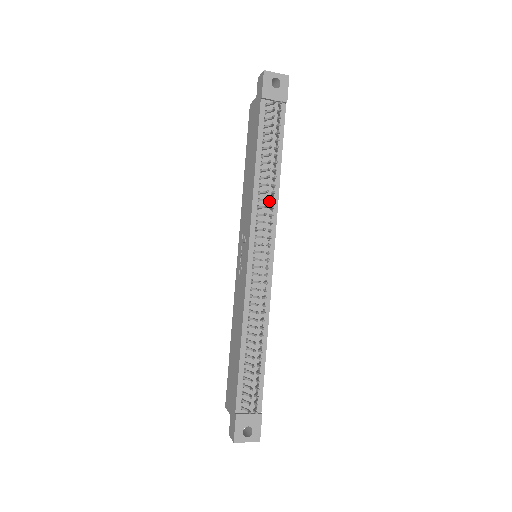
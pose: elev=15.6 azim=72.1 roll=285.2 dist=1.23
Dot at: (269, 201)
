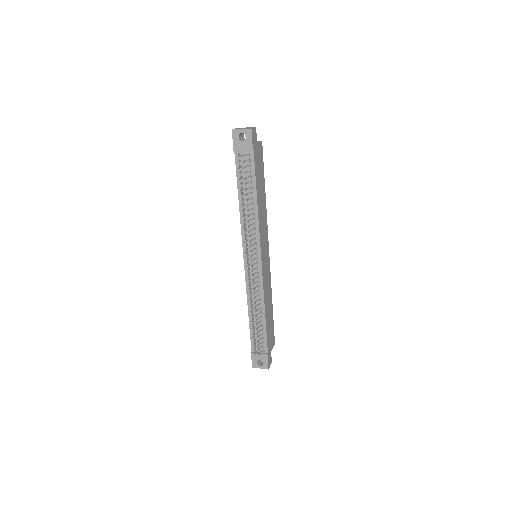
Dot at: (252, 223)
